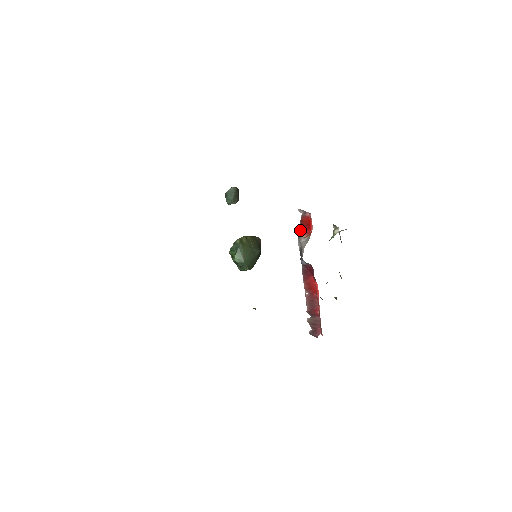
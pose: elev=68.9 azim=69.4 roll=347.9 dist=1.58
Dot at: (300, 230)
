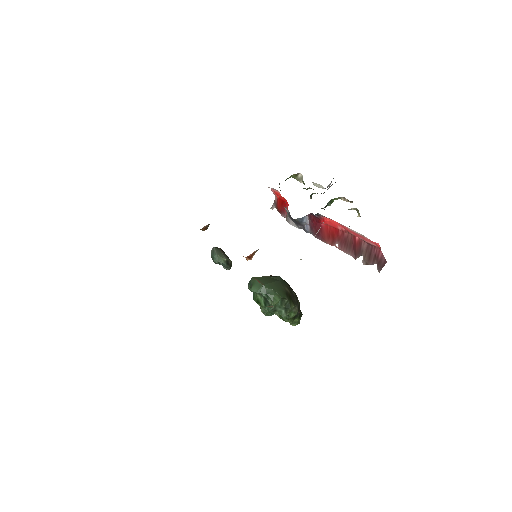
Dot at: (284, 217)
